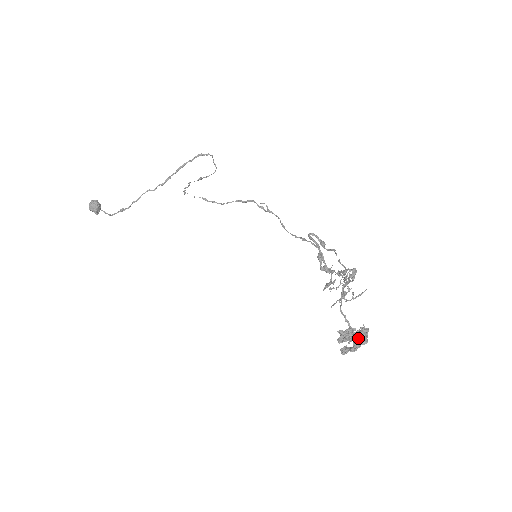
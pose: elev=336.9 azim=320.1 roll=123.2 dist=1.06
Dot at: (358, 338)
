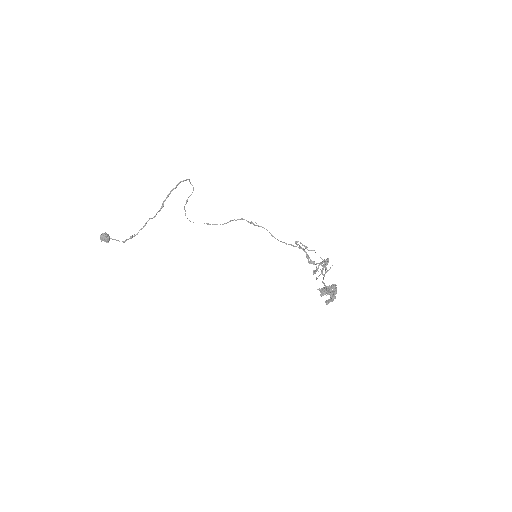
Dot at: (334, 293)
